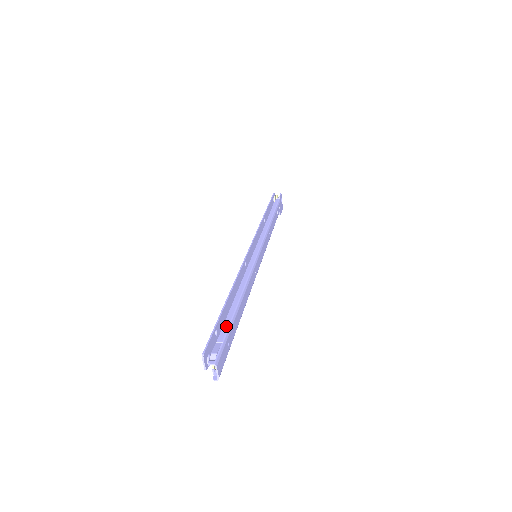
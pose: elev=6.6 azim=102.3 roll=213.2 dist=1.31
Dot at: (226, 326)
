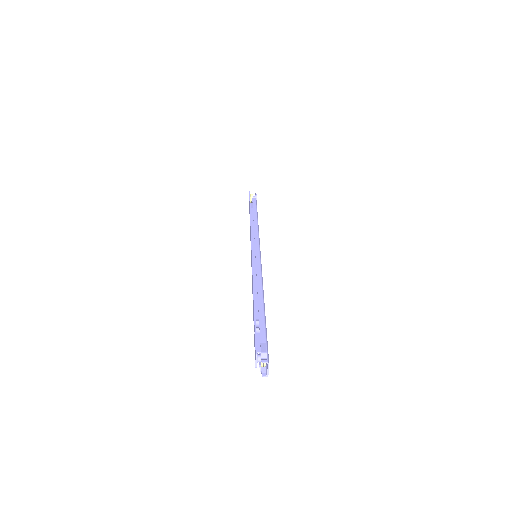
Dot at: (262, 326)
